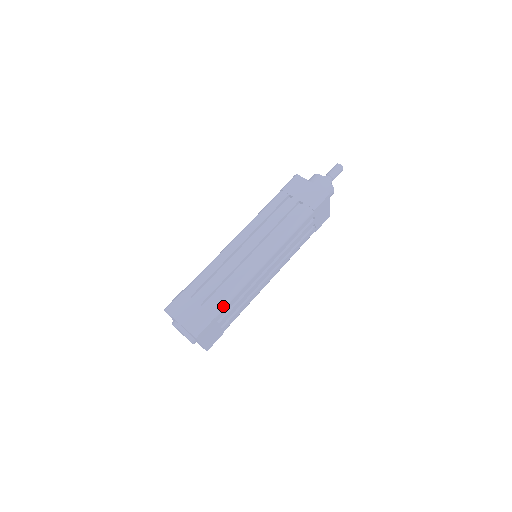
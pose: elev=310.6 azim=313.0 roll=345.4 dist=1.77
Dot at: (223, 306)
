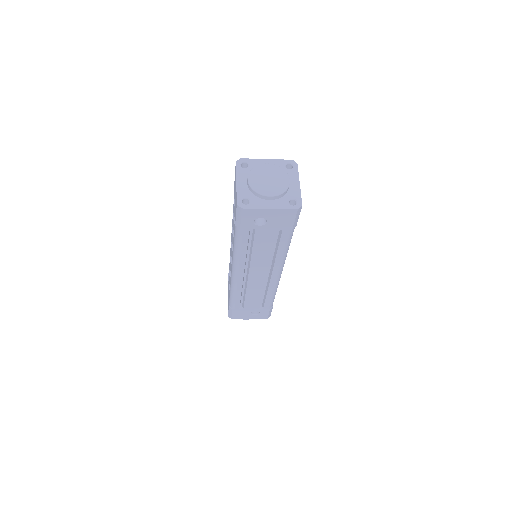
Dot at: occluded
